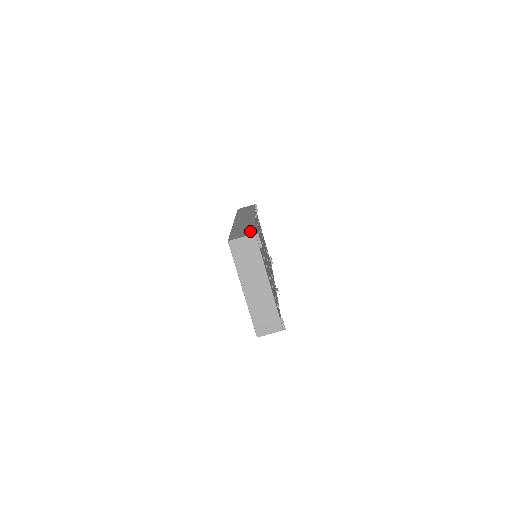
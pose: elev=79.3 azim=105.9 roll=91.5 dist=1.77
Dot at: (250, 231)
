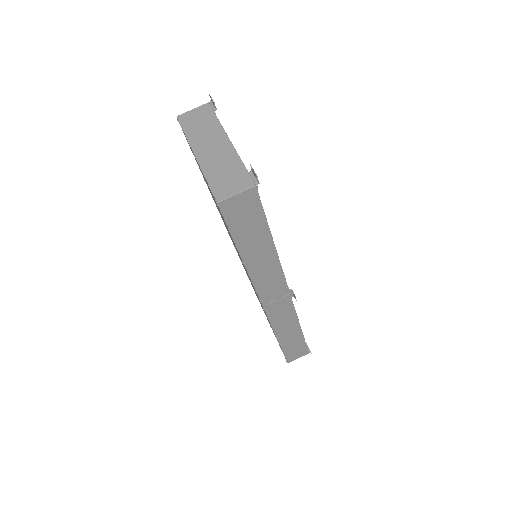
Dot at: occluded
